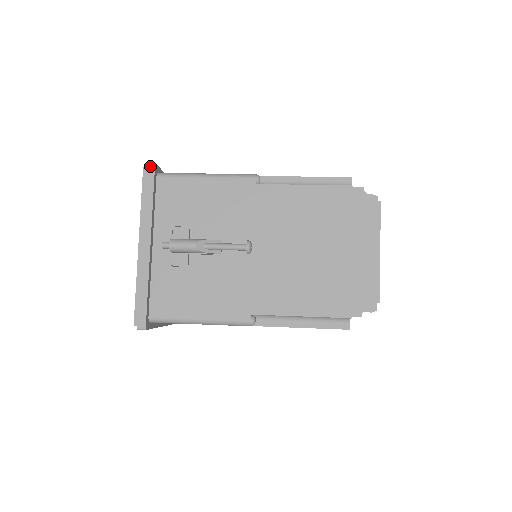
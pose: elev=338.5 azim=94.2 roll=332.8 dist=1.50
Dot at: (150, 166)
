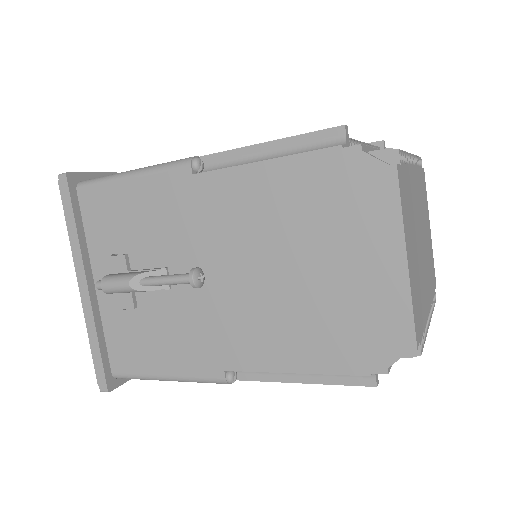
Dot at: (62, 178)
